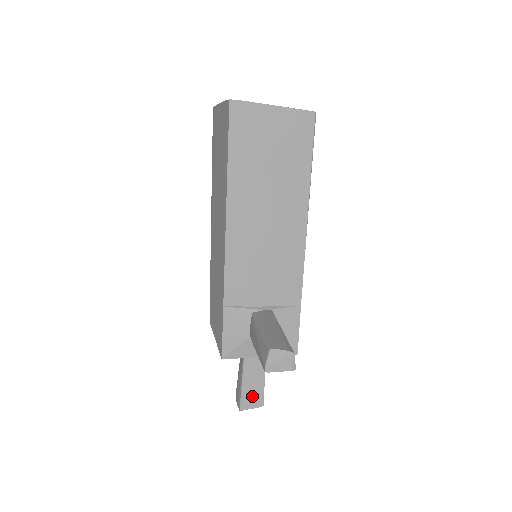
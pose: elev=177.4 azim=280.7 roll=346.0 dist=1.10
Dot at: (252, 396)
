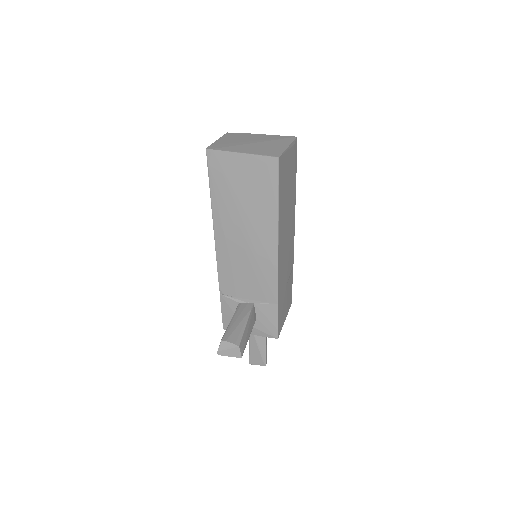
Dot at: (257, 357)
